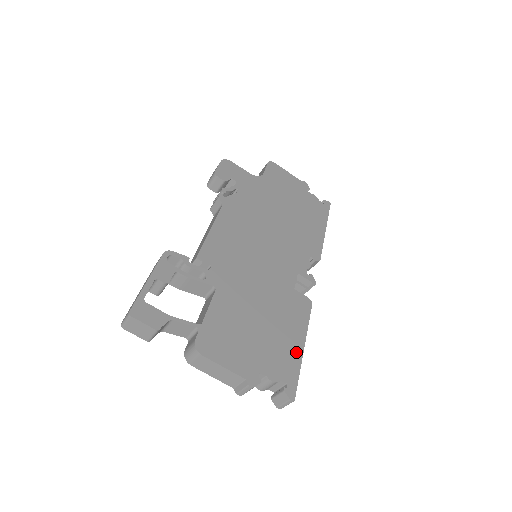
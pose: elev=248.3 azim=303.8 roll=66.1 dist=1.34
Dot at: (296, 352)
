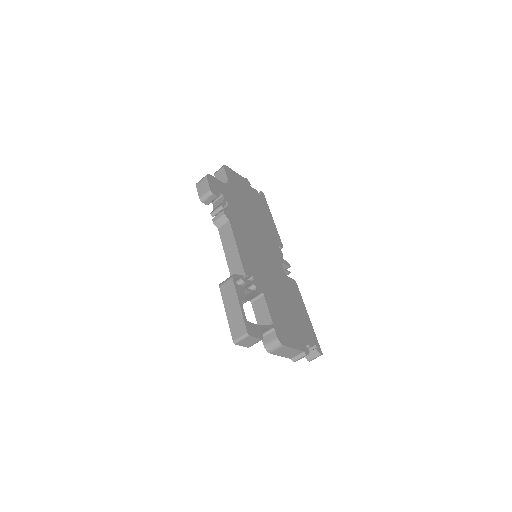
Dot at: (308, 322)
